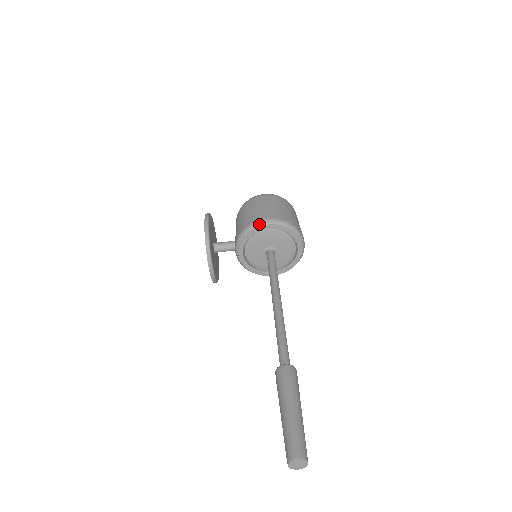
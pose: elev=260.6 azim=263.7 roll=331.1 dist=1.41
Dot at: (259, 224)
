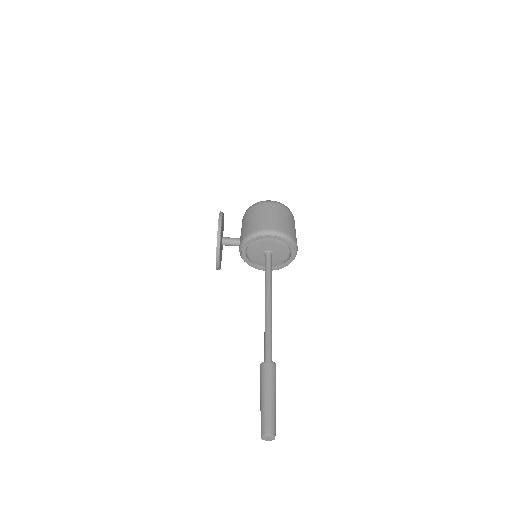
Dot at: (264, 233)
